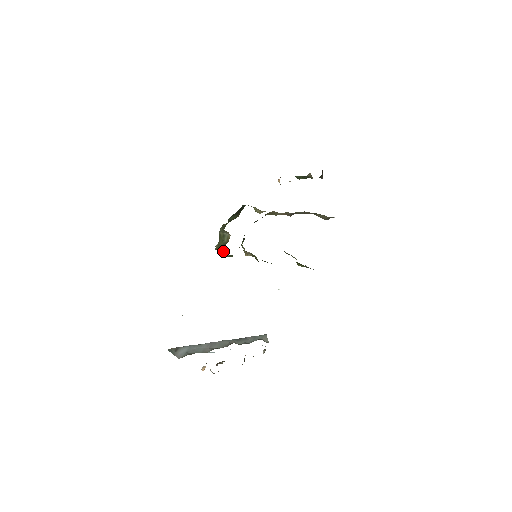
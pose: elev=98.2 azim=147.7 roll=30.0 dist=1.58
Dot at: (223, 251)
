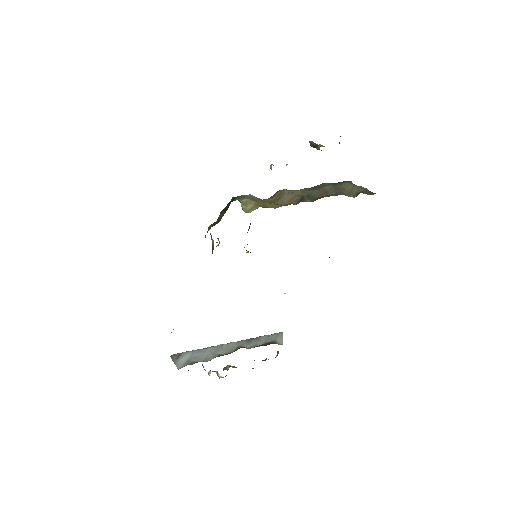
Dot at: occluded
